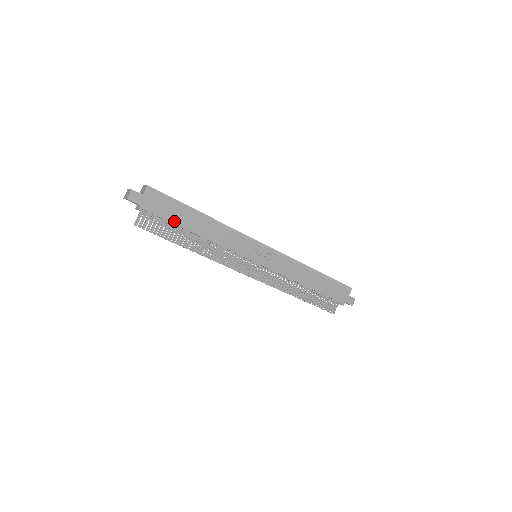
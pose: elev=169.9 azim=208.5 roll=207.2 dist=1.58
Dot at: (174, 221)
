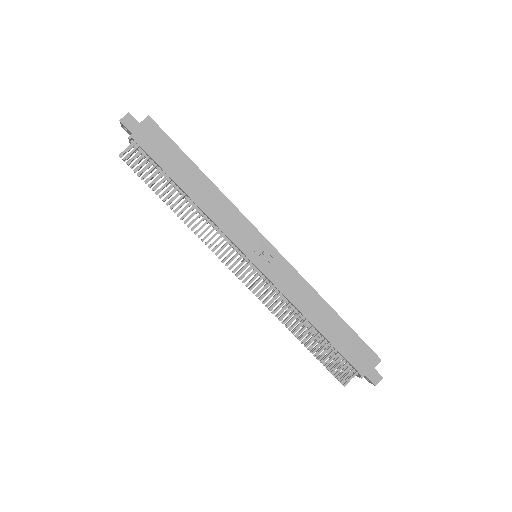
Dot at: (164, 166)
